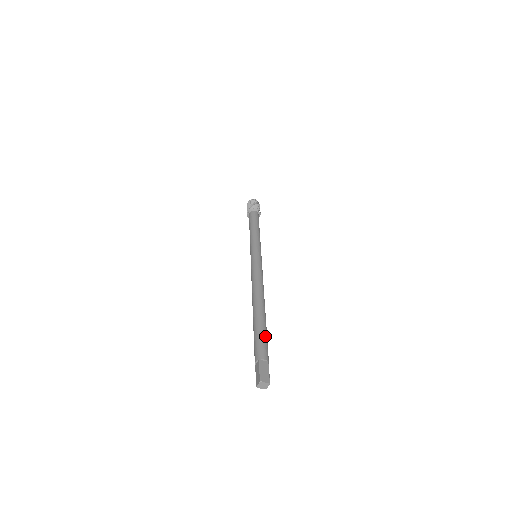
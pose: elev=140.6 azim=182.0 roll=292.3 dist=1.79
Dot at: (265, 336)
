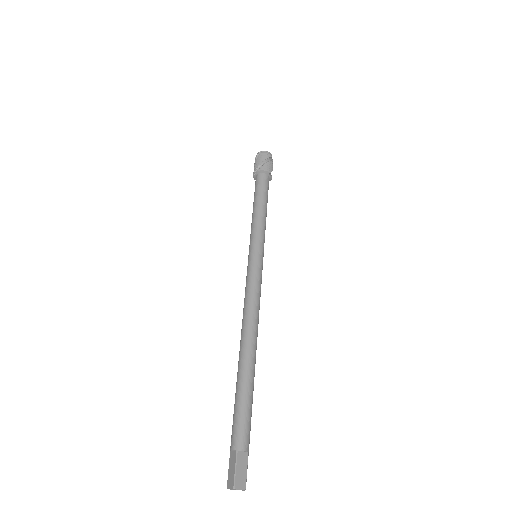
Dot at: (250, 408)
